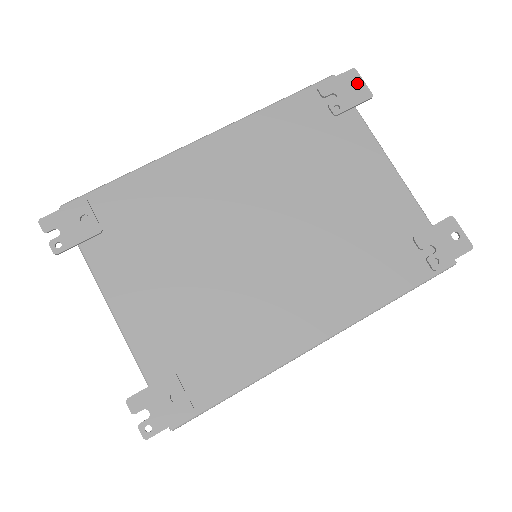
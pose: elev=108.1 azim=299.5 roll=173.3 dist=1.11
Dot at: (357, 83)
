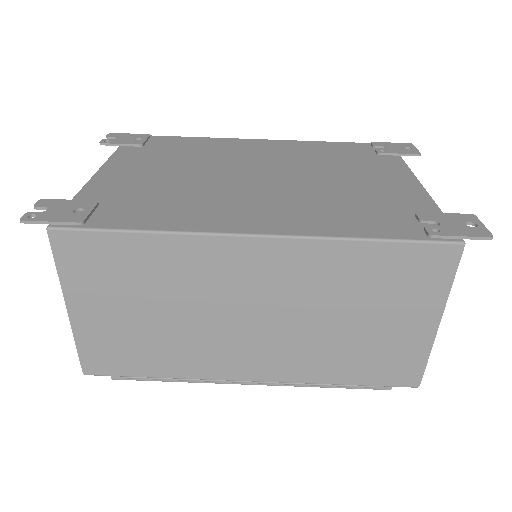
Dot at: (410, 149)
